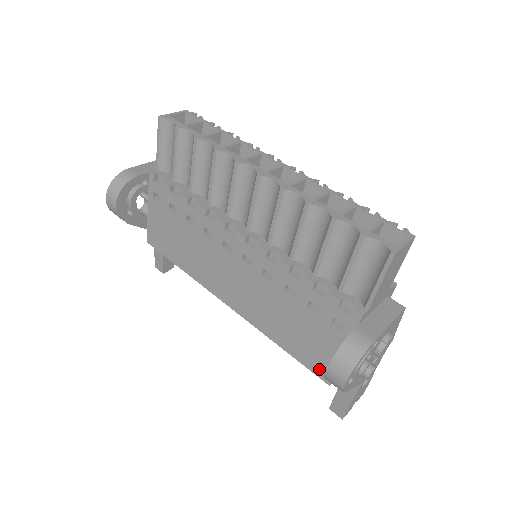
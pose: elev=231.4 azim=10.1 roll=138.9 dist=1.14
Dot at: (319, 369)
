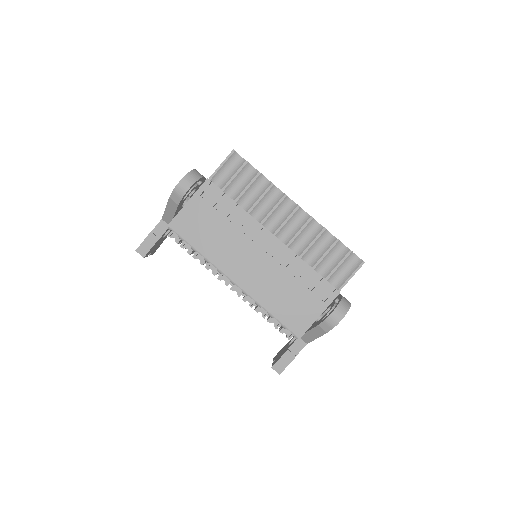
Dot at: (297, 327)
